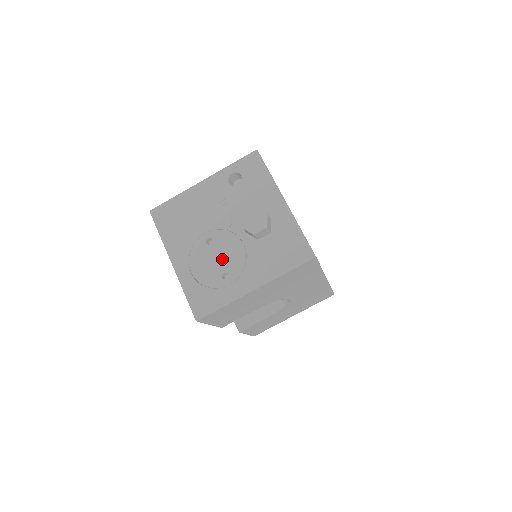
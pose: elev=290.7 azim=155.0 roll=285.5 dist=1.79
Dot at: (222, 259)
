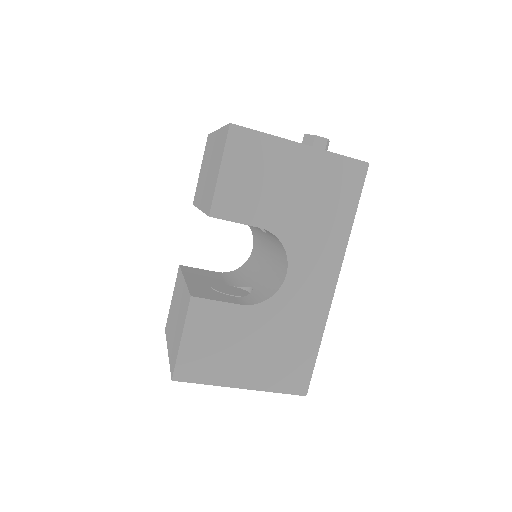
Dot at: occluded
